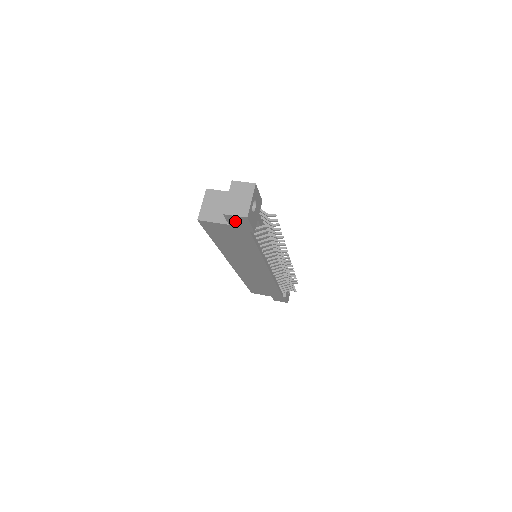
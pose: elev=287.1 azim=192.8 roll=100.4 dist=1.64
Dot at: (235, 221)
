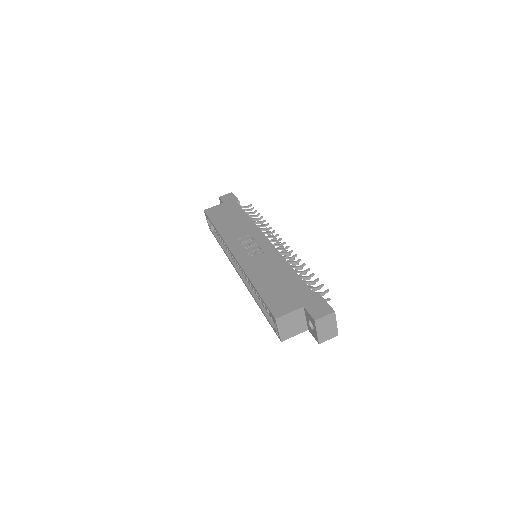
Dot at: occluded
